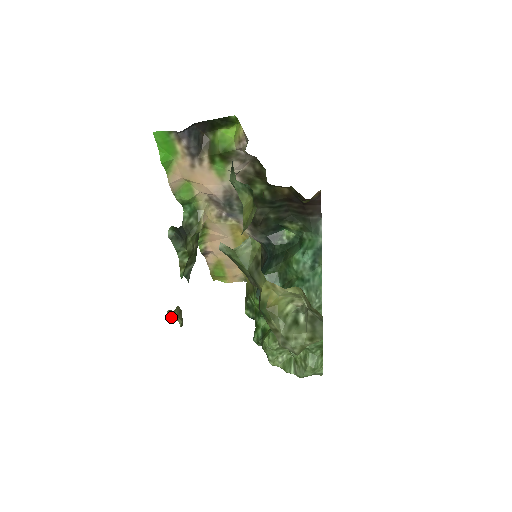
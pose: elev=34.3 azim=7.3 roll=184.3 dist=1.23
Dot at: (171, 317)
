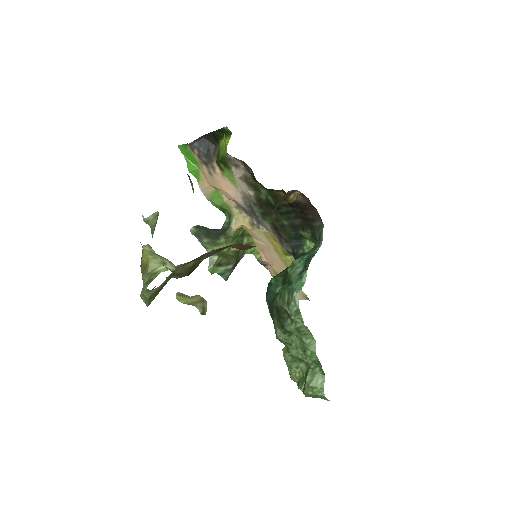
Dot at: (182, 299)
